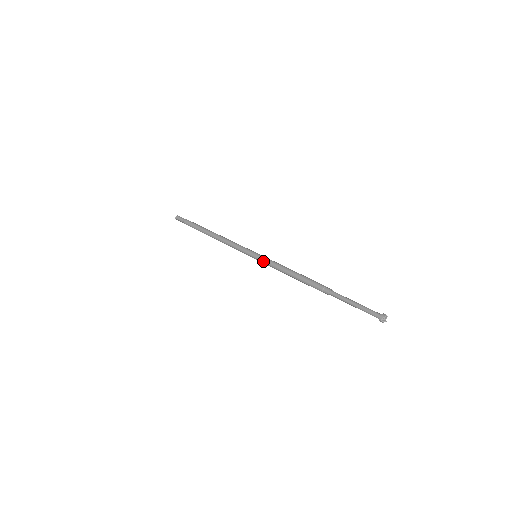
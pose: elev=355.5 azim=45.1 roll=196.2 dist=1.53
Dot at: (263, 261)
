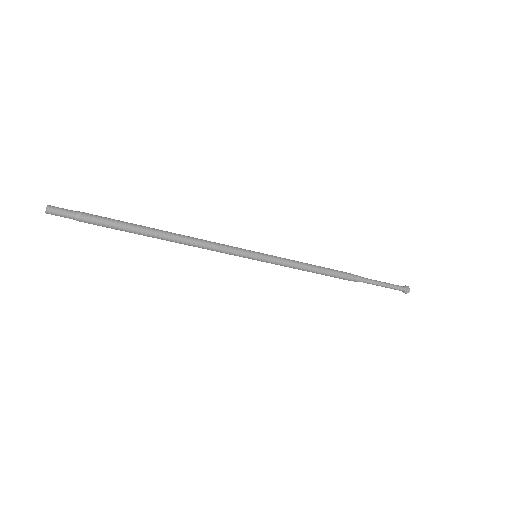
Dot at: occluded
